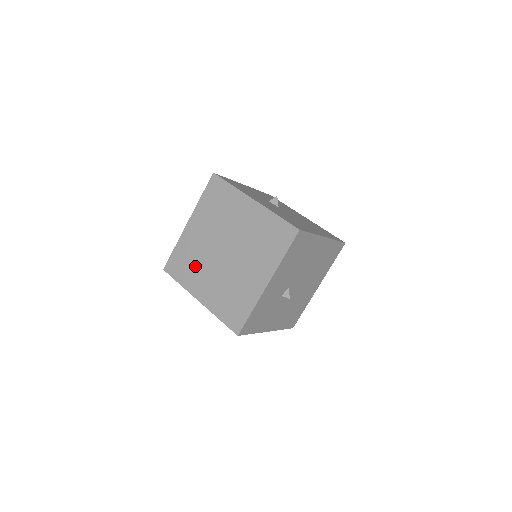
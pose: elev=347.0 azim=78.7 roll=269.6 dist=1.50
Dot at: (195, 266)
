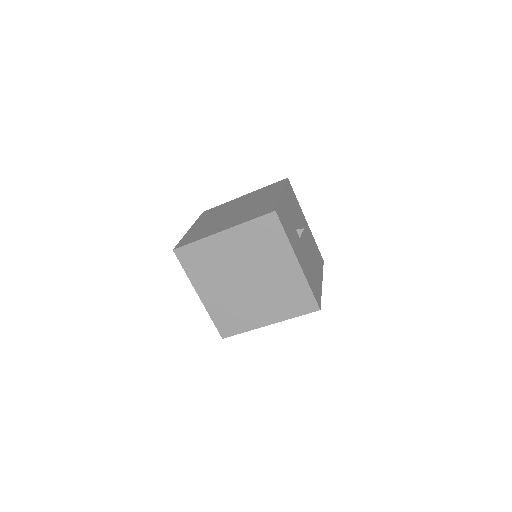
Dot at: (208, 229)
